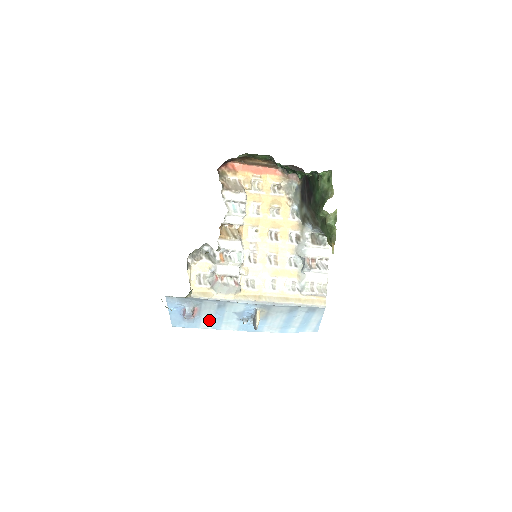
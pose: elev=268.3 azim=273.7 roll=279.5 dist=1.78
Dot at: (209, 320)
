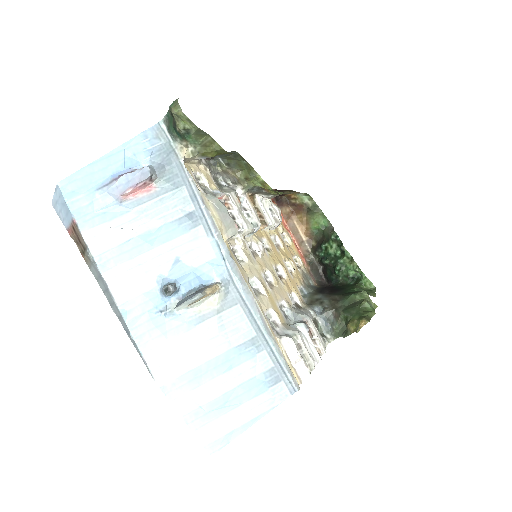
Dot at: (123, 233)
